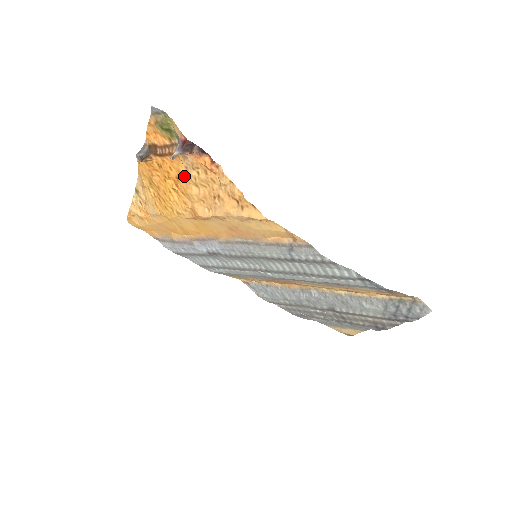
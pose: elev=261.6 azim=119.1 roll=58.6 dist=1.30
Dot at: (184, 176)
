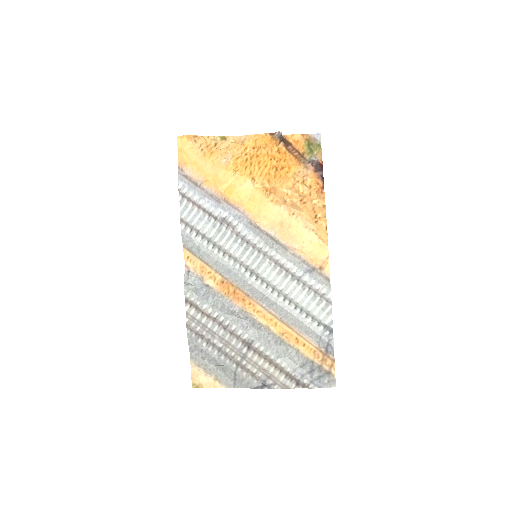
Dot at: (291, 172)
